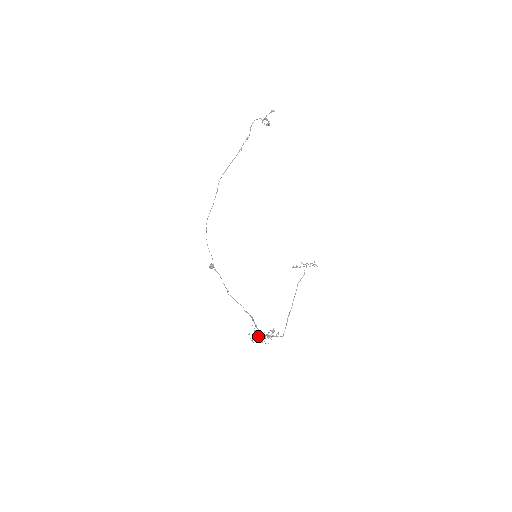
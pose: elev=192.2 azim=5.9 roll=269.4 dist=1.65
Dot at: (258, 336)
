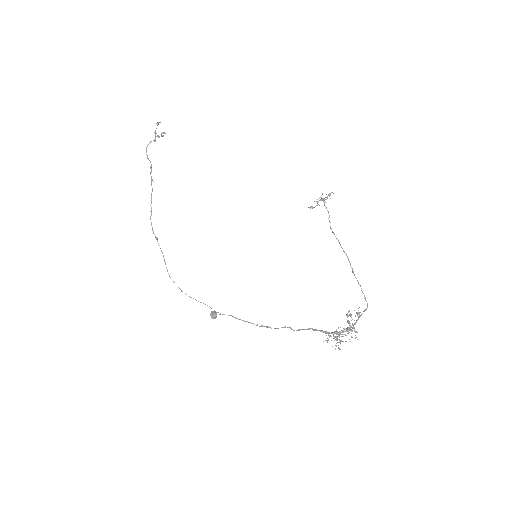
Dot at: (338, 339)
